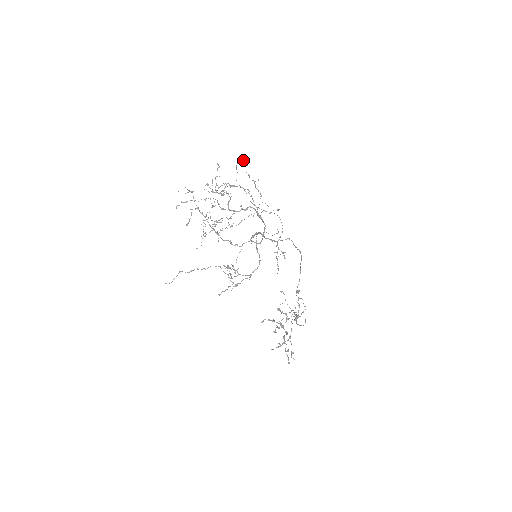
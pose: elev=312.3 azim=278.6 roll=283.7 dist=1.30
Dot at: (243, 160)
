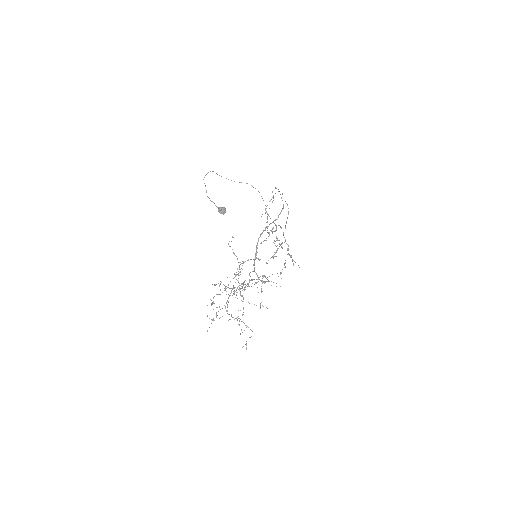
Dot at: occluded
